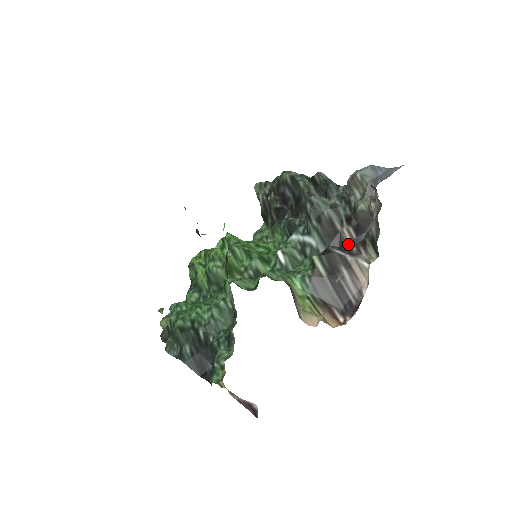
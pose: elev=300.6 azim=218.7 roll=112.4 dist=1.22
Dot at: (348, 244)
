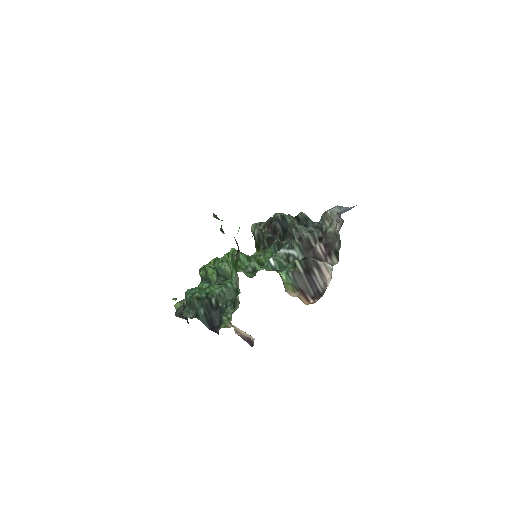
Dot at: (319, 255)
